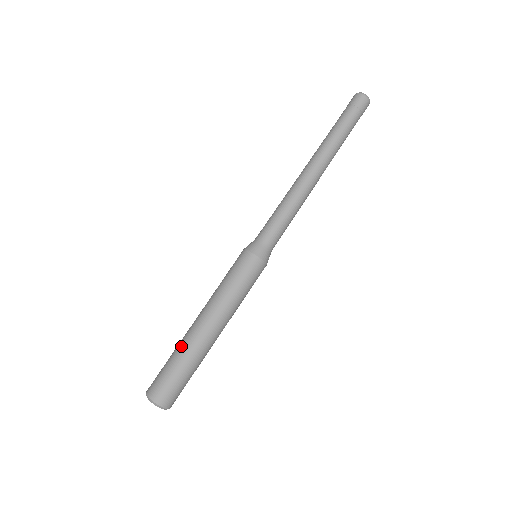
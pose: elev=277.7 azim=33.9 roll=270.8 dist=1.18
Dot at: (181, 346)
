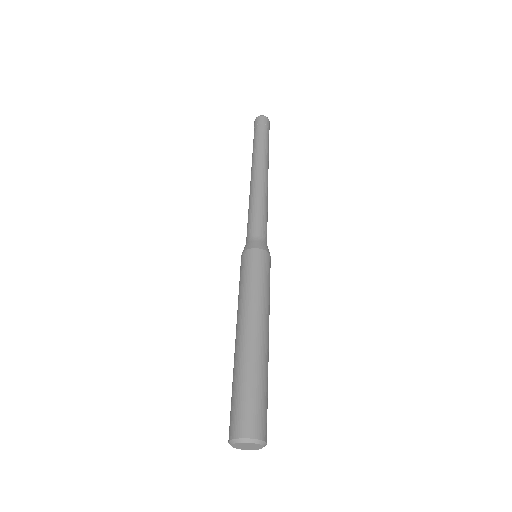
Dot at: (249, 363)
